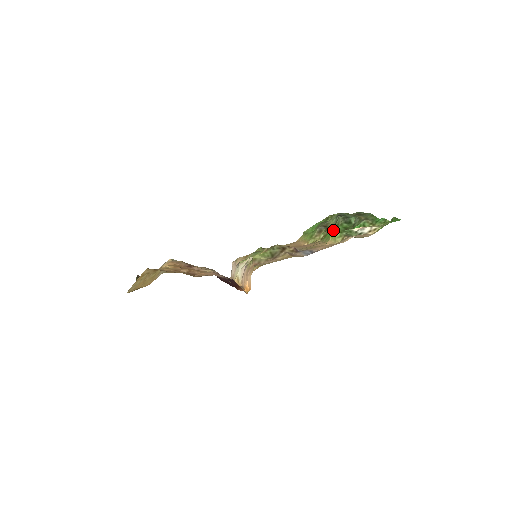
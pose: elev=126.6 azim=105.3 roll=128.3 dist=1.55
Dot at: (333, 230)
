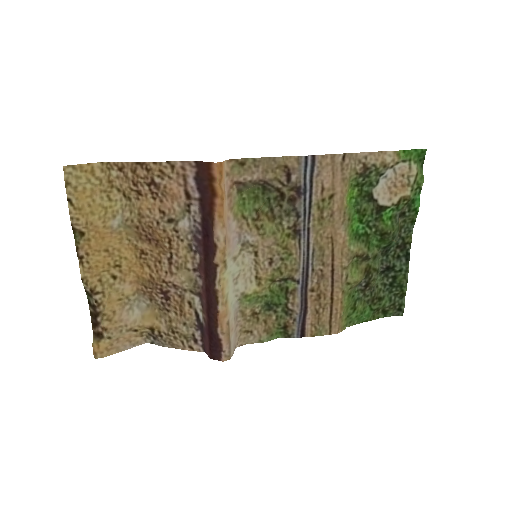
Dot at: (359, 224)
